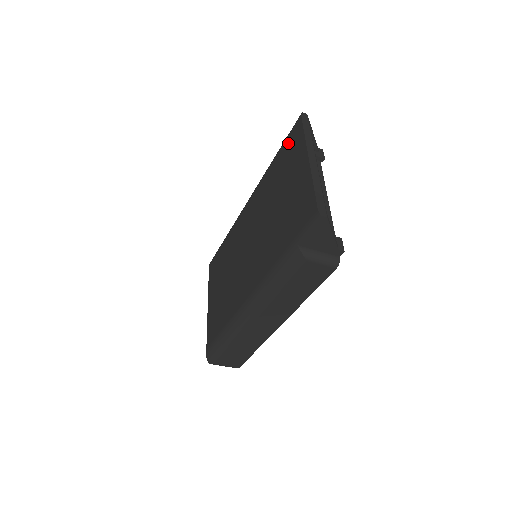
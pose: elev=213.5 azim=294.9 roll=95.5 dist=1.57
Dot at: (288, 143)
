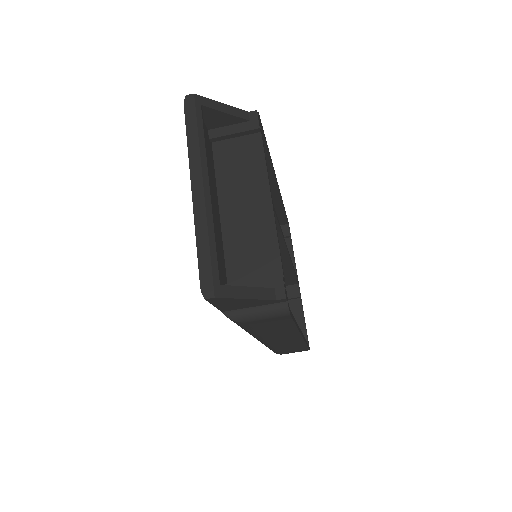
Dot at: occluded
